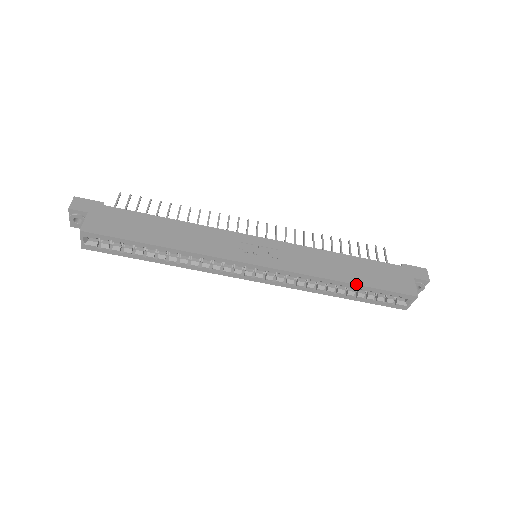
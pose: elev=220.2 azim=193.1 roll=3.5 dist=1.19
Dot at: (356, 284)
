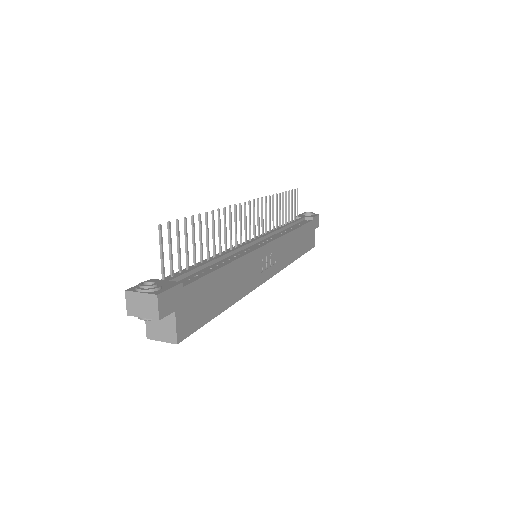
Dot at: occluded
